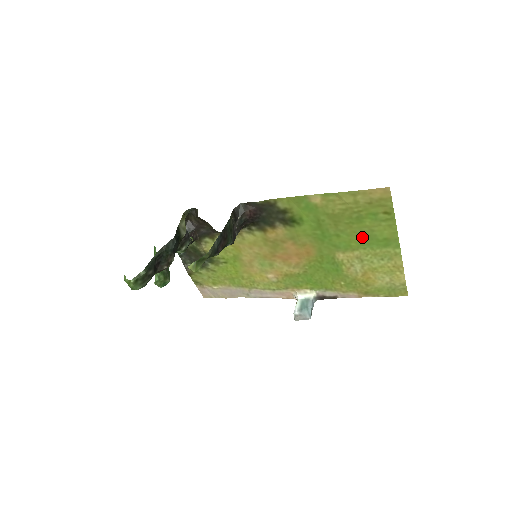
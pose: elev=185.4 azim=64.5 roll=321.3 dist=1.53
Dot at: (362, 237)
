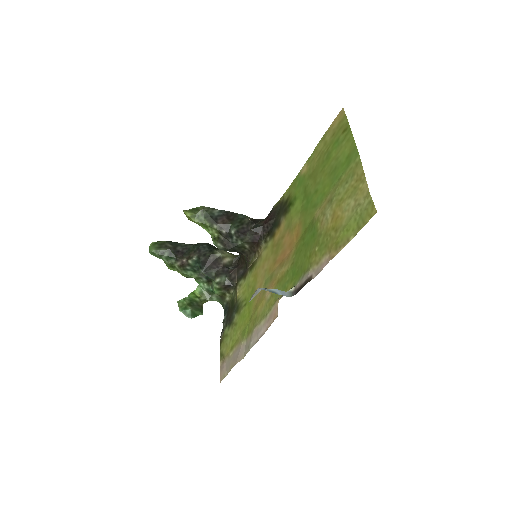
Dot at: (332, 174)
